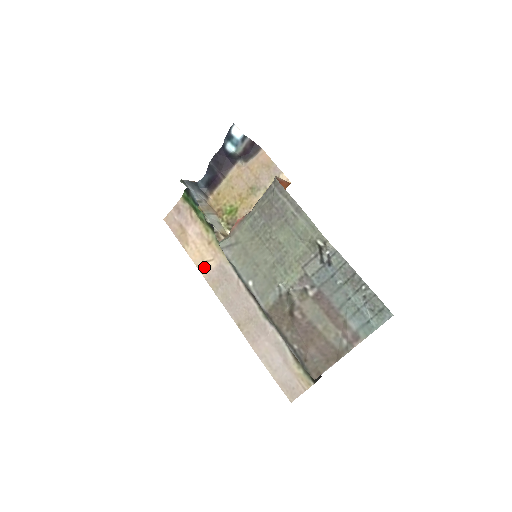
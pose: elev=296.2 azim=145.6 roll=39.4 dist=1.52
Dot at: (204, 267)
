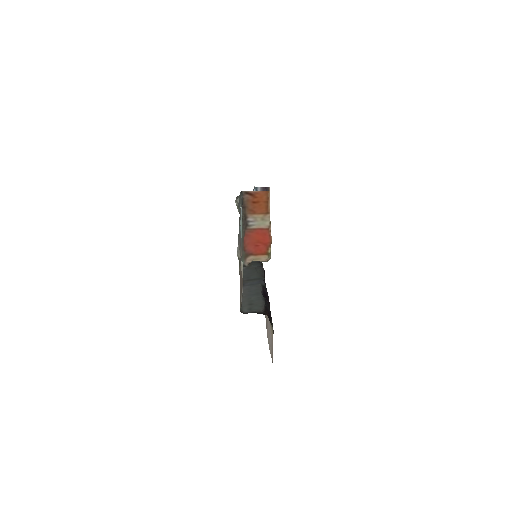
Dot at: occluded
